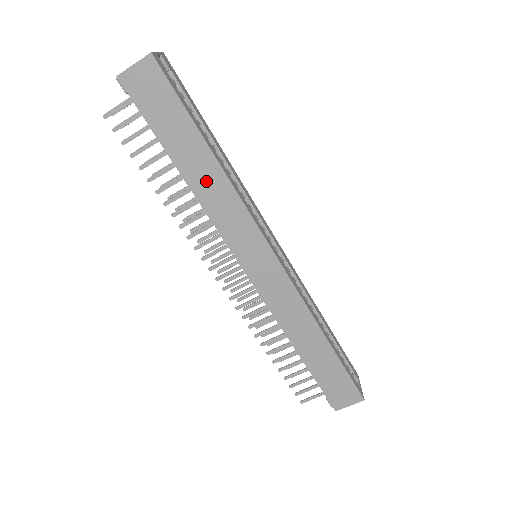
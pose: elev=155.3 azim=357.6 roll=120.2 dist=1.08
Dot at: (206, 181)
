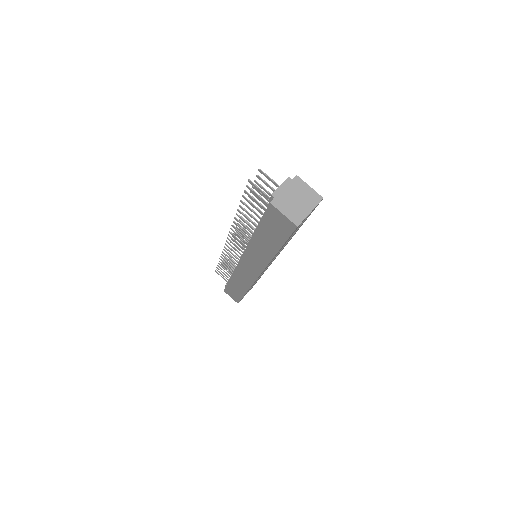
Dot at: (261, 248)
